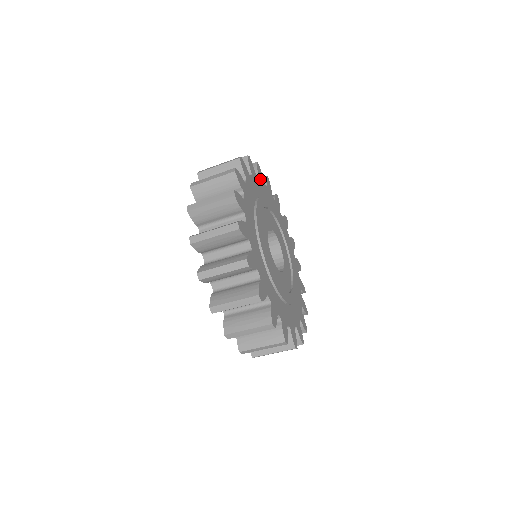
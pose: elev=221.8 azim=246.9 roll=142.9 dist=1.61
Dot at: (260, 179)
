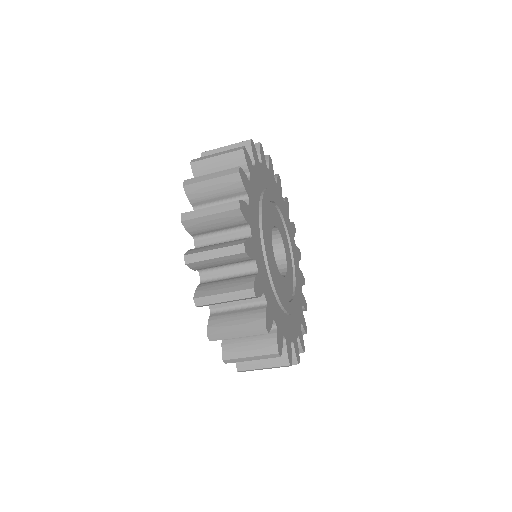
Dot at: (256, 164)
